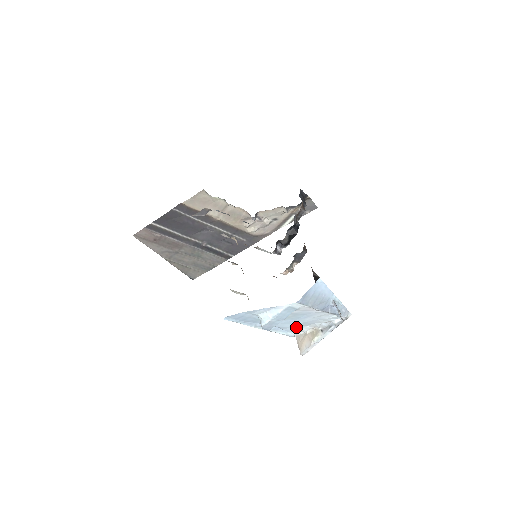
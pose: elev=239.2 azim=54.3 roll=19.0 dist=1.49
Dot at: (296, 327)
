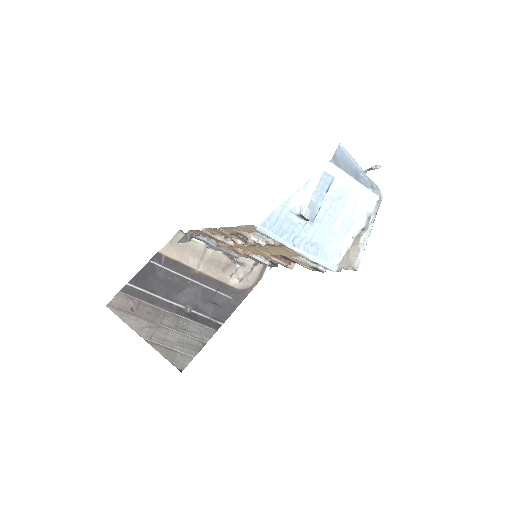
Dot at: (335, 242)
